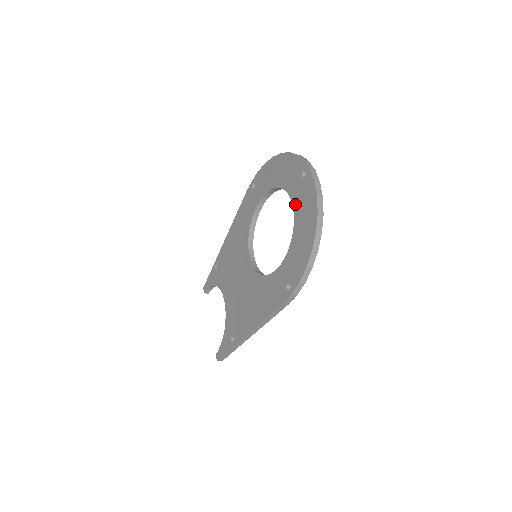
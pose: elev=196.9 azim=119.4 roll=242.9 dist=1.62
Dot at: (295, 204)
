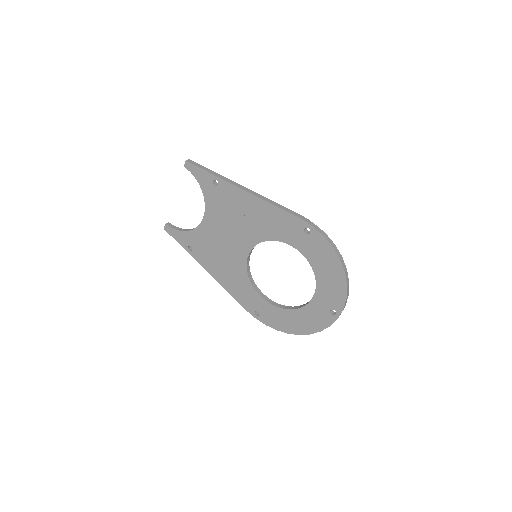
Dot at: (309, 307)
